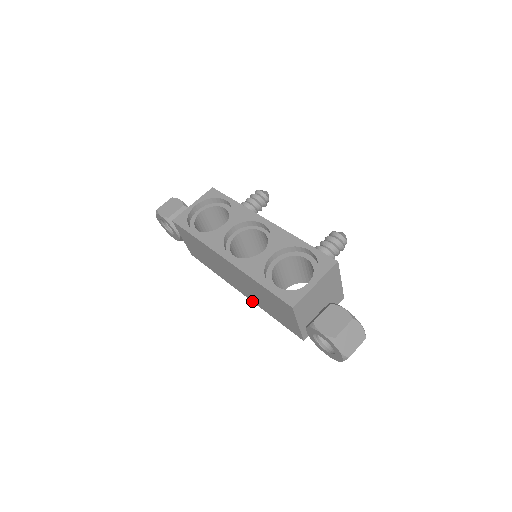
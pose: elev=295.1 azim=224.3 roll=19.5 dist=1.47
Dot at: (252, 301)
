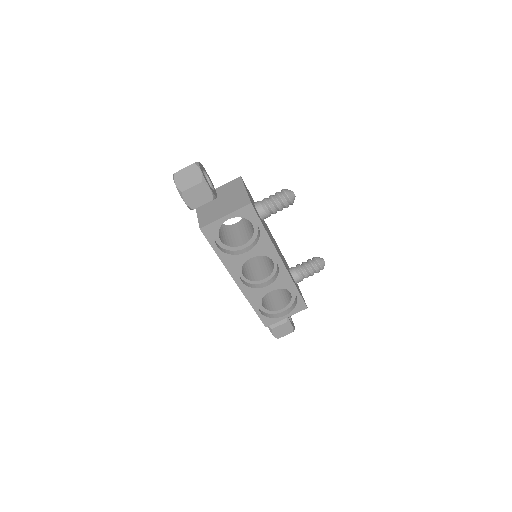
Dot at: occluded
